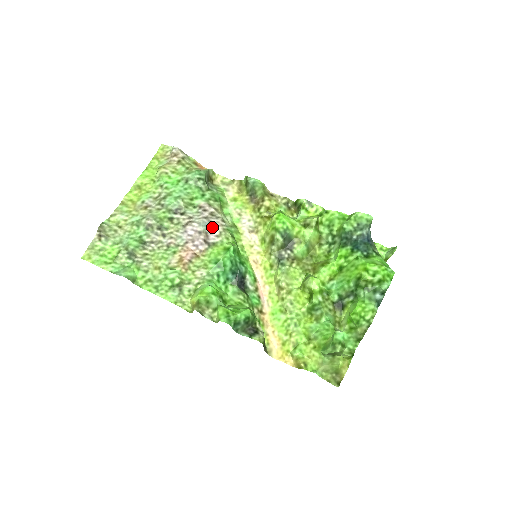
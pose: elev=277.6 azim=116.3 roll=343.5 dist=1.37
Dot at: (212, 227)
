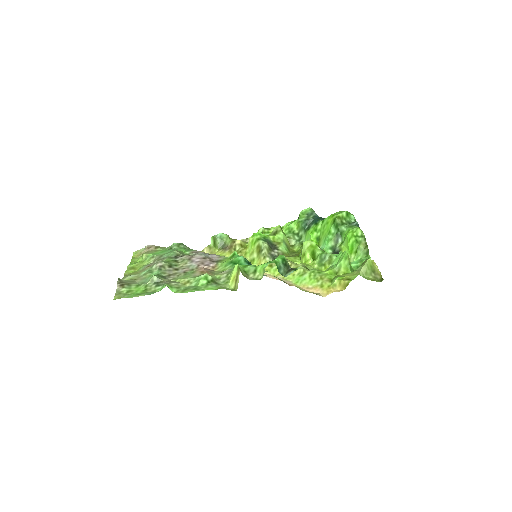
Dot at: (211, 255)
